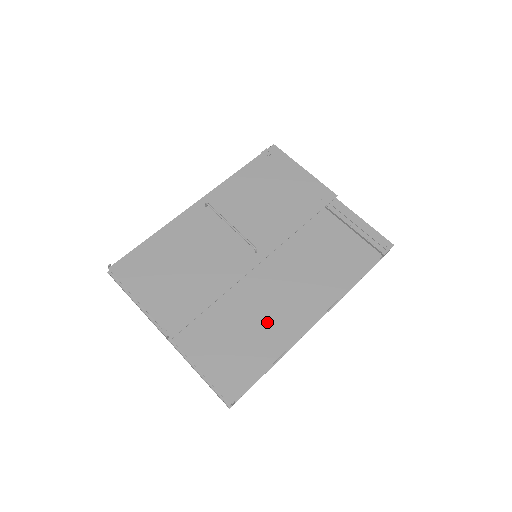
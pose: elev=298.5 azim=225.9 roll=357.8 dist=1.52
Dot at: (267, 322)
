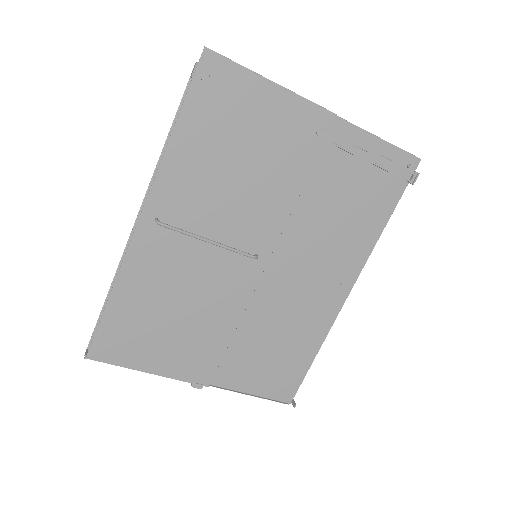
Dot at: (297, 321)
